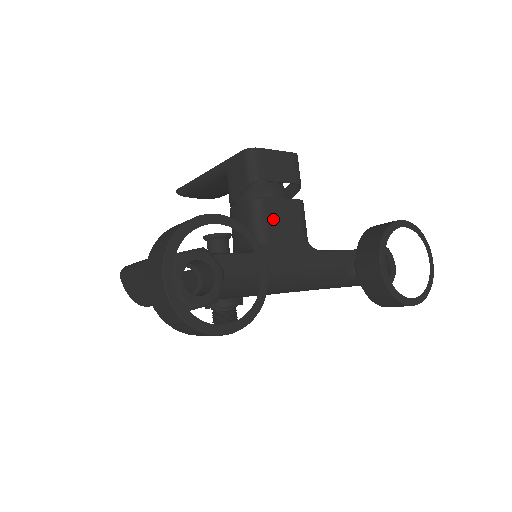
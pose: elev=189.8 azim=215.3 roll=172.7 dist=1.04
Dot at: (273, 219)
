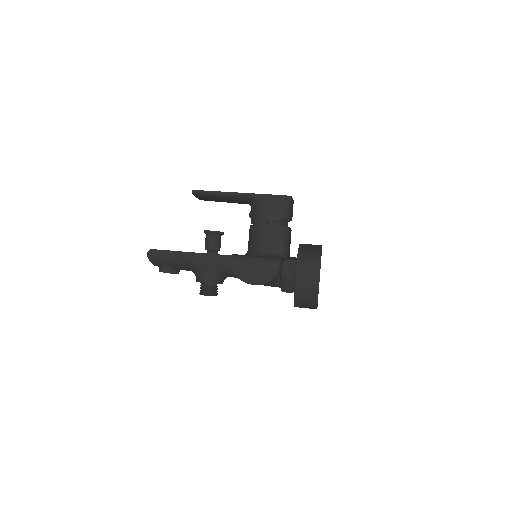
Dot at: (289, 241)
